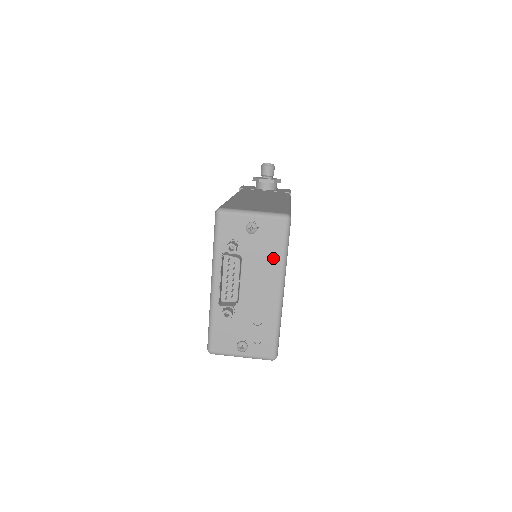
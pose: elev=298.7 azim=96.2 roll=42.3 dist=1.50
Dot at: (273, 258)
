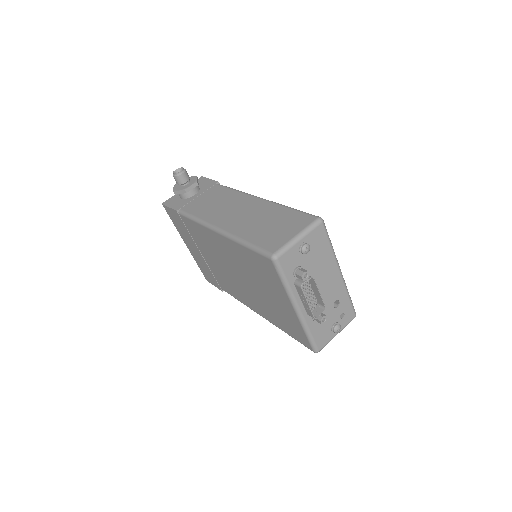
Dot at: (326, 256)
